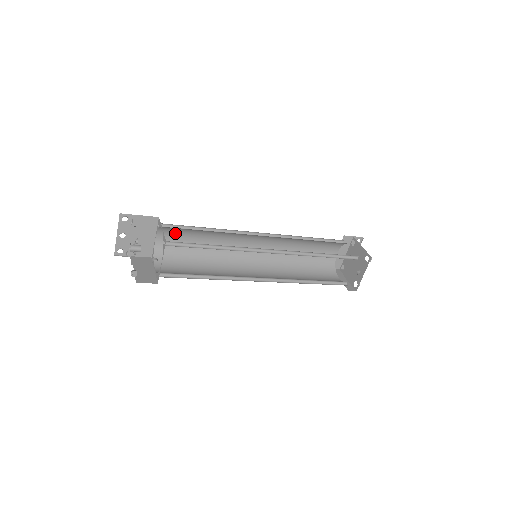
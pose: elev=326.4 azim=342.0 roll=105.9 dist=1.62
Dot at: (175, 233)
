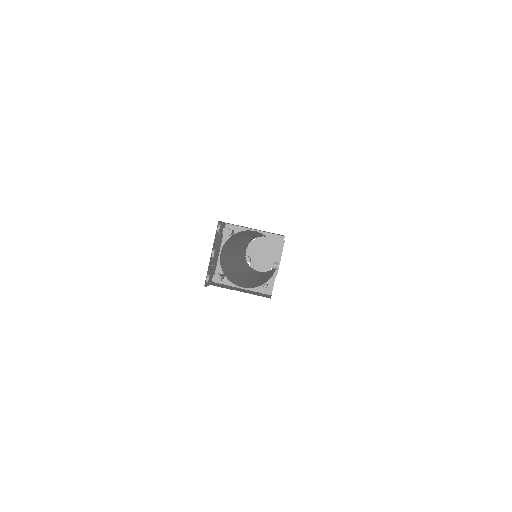
Dot at: (228, 243)
